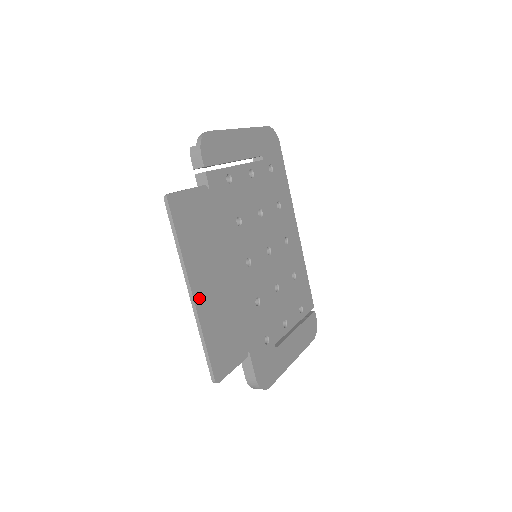
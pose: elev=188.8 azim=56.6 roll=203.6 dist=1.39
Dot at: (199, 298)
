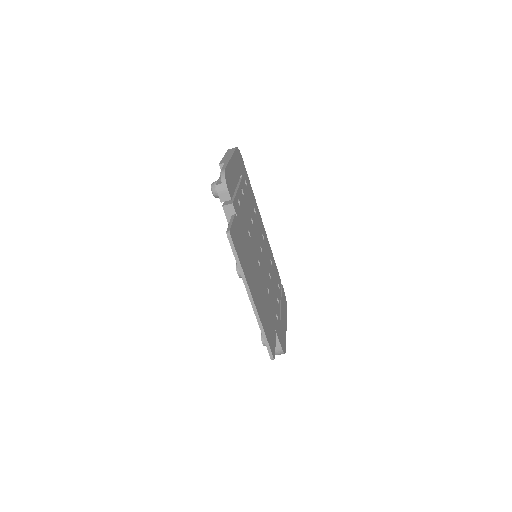
Dot at: (255, 302)
